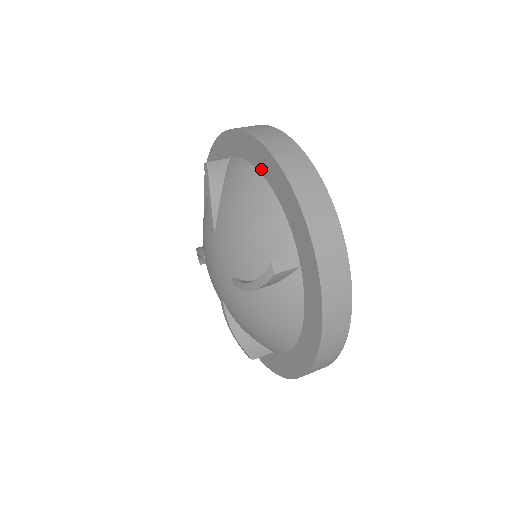
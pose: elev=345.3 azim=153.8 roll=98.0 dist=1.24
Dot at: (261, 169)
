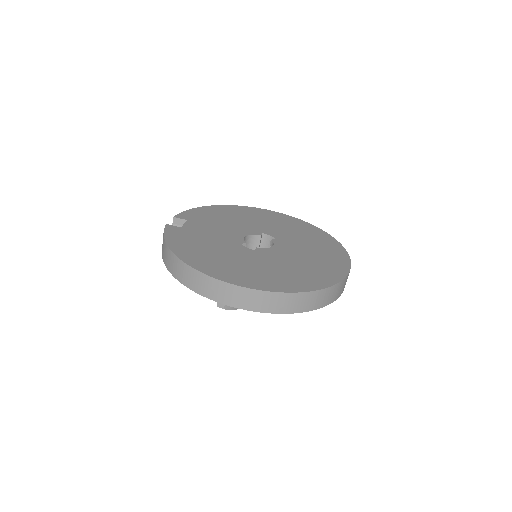
Dot at: occluded
